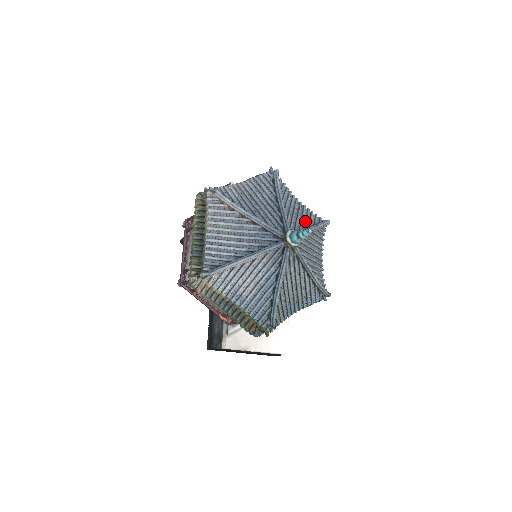
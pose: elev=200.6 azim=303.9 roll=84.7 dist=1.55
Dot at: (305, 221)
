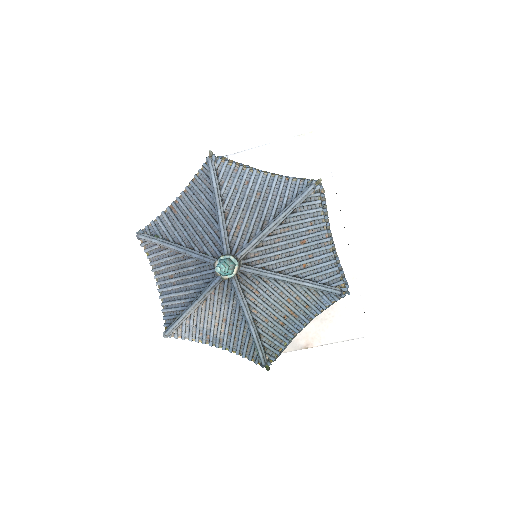
Dot at: (273, 206)
